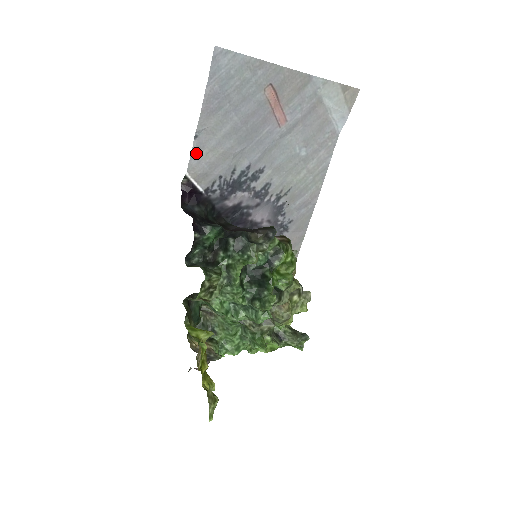
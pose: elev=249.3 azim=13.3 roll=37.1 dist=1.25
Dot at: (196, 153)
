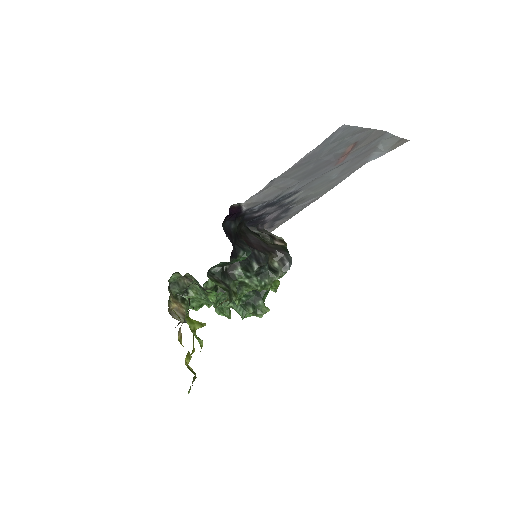
Dot at: (262, 190)
